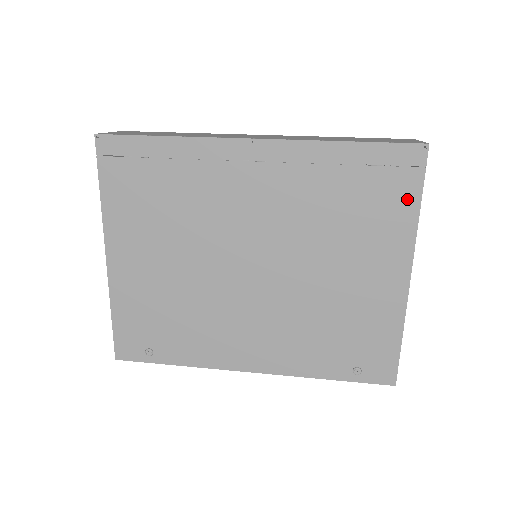
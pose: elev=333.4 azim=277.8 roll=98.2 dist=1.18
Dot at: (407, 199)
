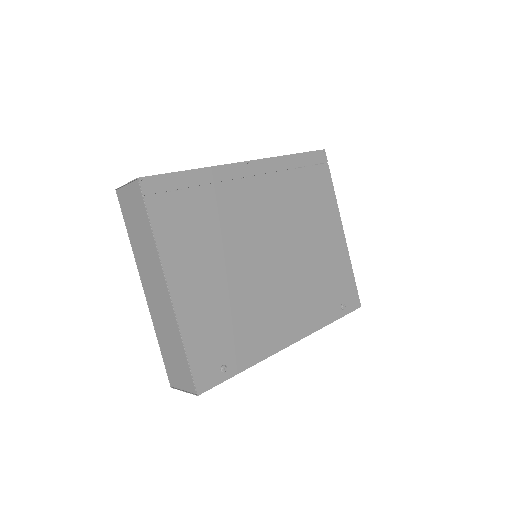
Dot at: (327, 183)
